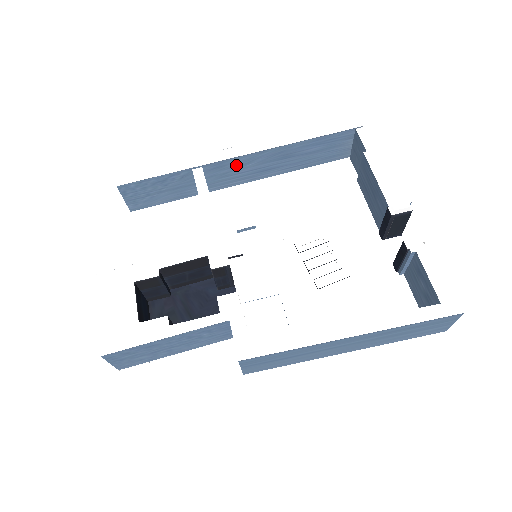
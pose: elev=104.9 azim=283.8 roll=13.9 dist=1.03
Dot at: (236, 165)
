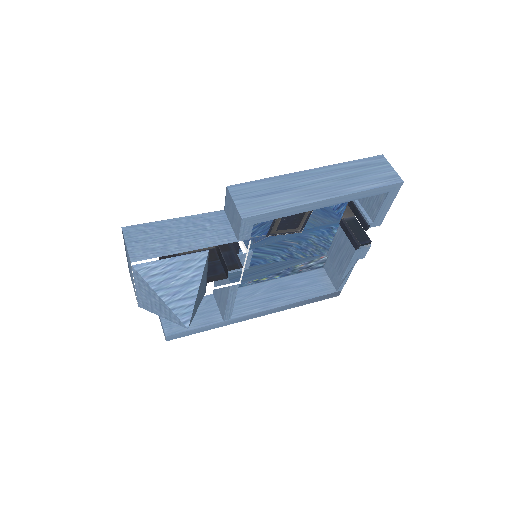
Dot at: (246, 294)
